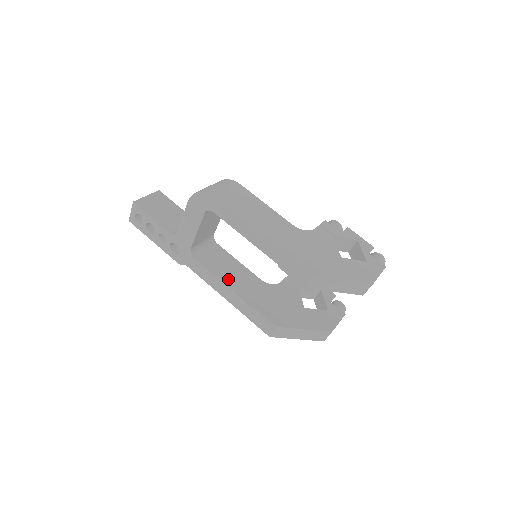
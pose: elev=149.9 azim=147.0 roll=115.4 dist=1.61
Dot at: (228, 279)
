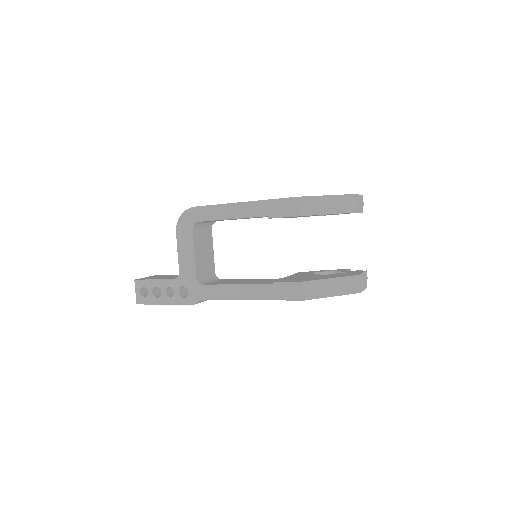
Dot at: (241, 283)
